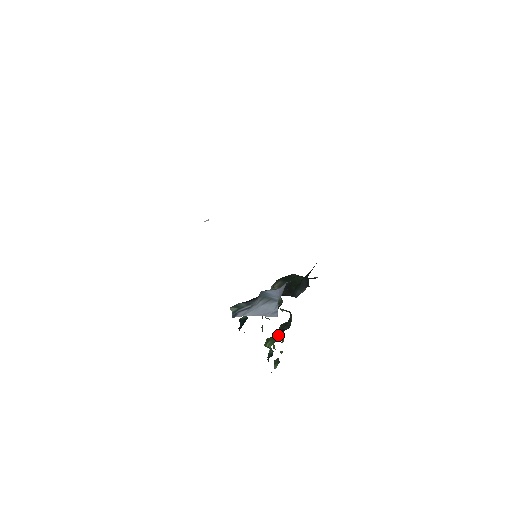
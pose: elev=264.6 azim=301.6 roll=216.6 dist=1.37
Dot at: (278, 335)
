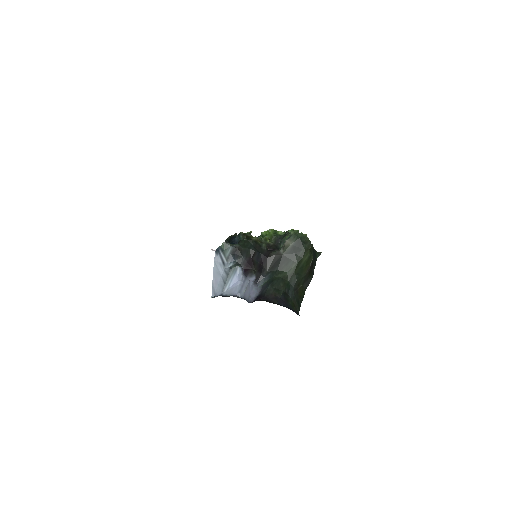
Dot at: (274, 239)
